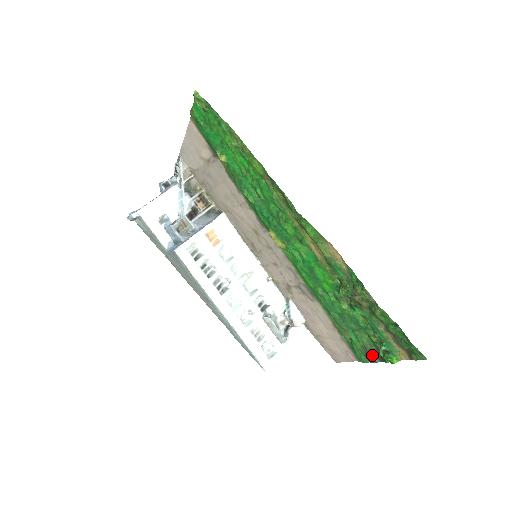
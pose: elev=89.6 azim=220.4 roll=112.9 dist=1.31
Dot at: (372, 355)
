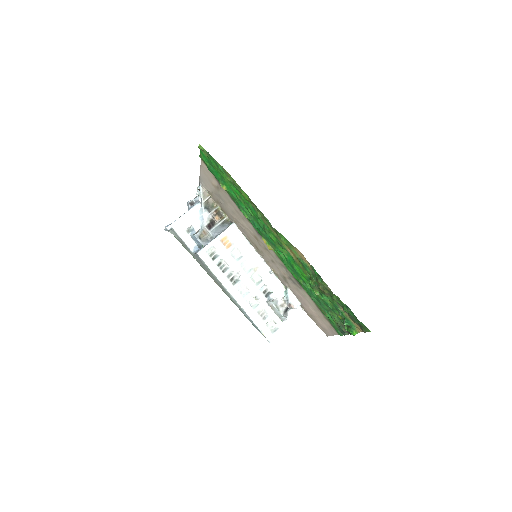
Dot at: (343, 329)
